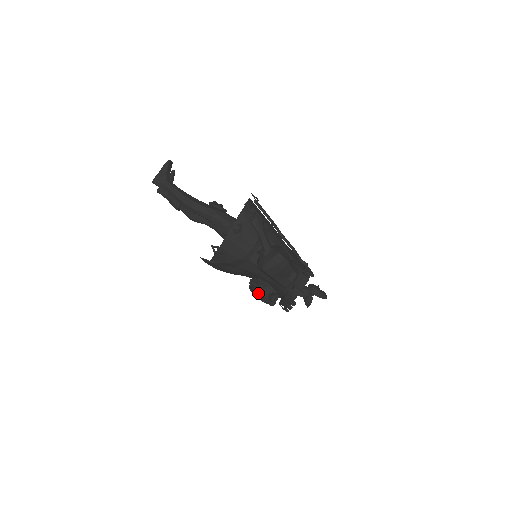
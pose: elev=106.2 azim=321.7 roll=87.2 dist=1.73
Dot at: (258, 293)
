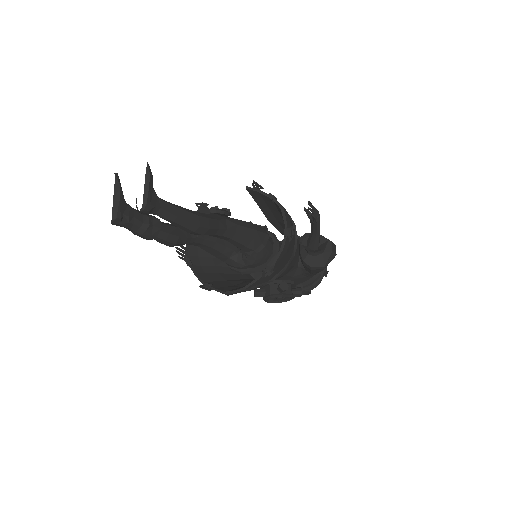
Dot at: (289, 296)
